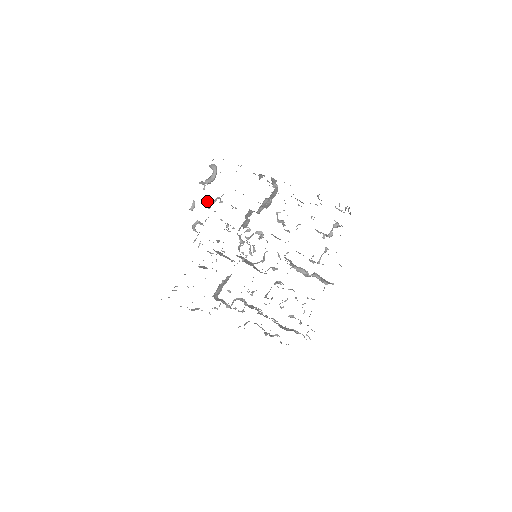
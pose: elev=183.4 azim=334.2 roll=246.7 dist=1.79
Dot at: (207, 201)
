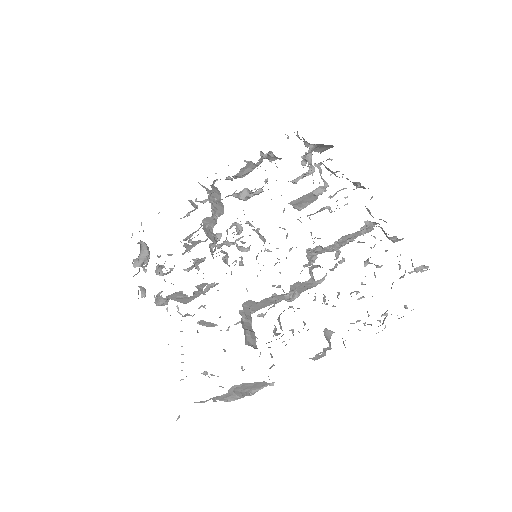
Dot at: occluded
